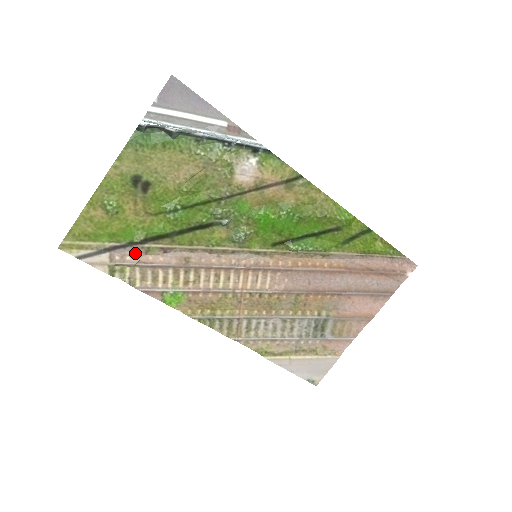
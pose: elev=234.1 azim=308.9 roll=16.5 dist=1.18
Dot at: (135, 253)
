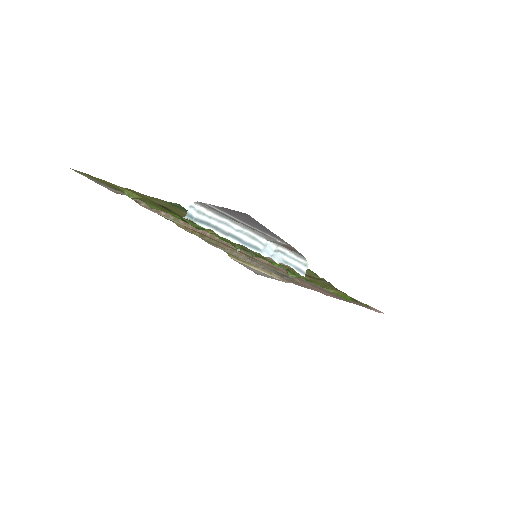
Dot at: occluded
